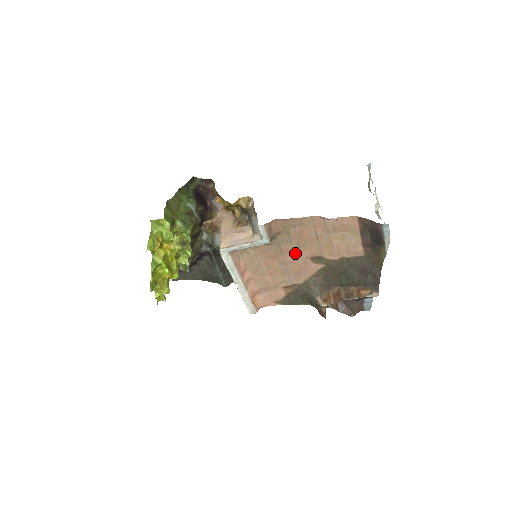
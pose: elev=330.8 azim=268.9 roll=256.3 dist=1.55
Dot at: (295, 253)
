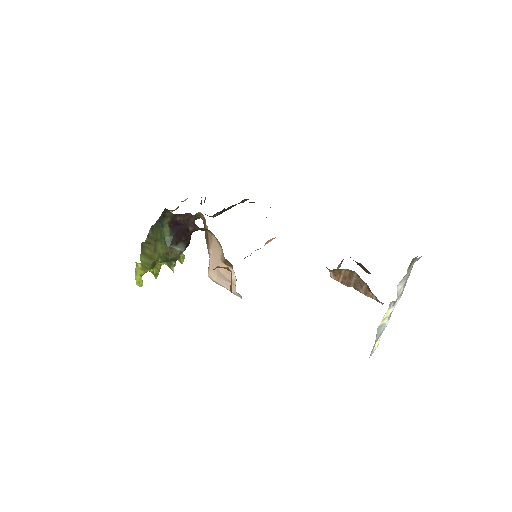
Dot at: occluded
